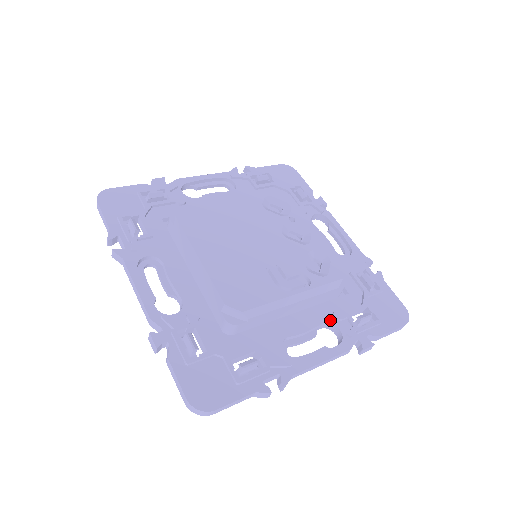
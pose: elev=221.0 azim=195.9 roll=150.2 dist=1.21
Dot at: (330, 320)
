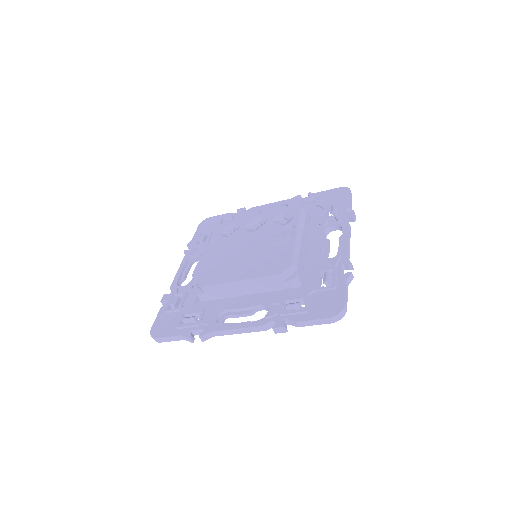
Dot at: (324, 228)
